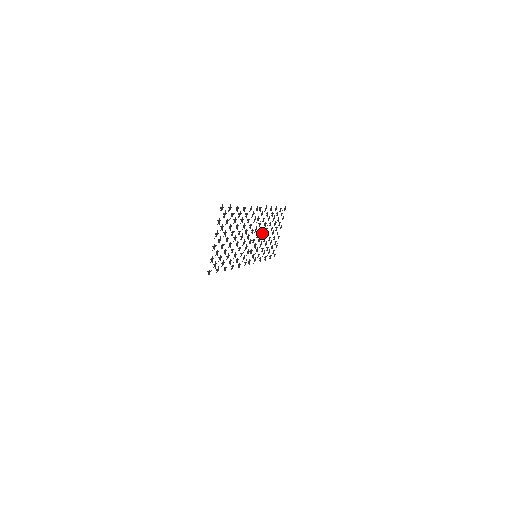
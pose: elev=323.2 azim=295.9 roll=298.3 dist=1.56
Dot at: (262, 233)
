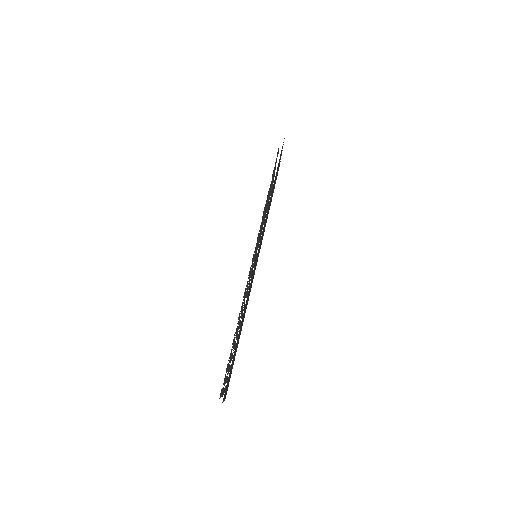
Dot at: occluded
